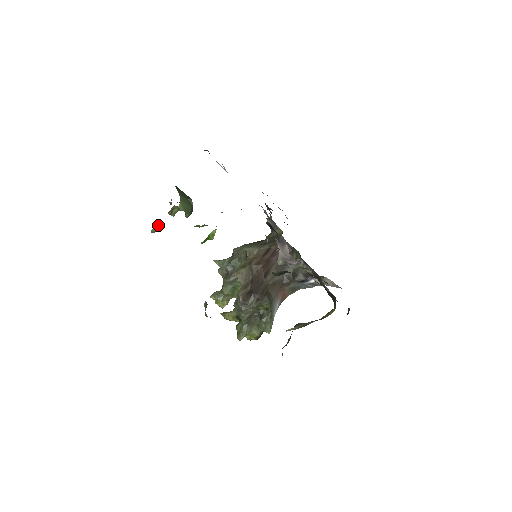
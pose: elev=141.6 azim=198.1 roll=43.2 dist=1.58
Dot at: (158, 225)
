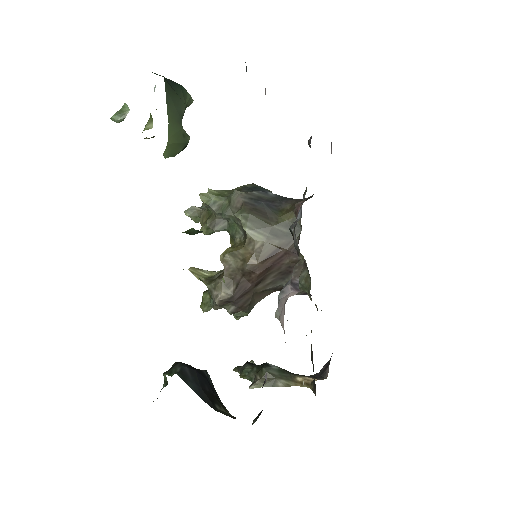
Dot at: (124, 107)
